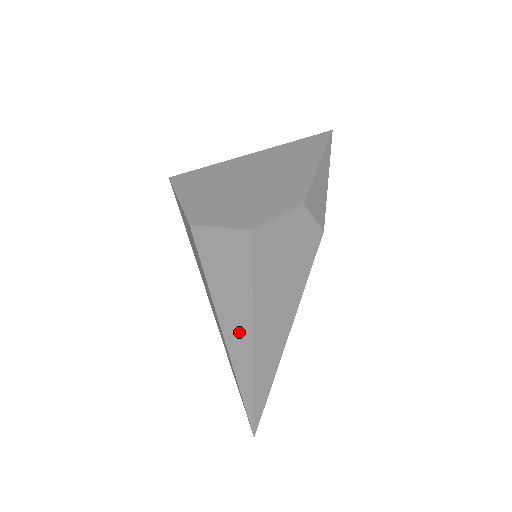
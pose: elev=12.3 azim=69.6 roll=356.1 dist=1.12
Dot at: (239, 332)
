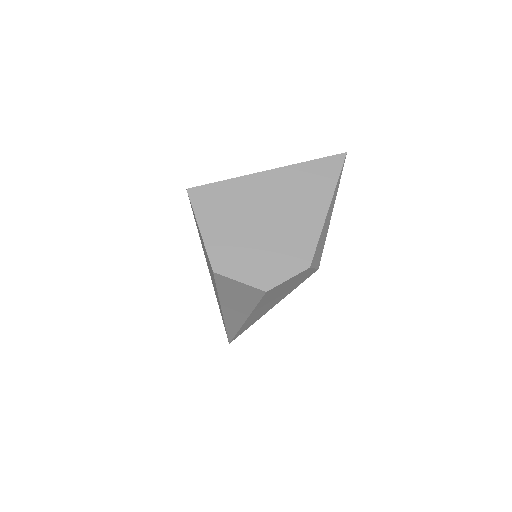
Dot at: (236, 315)
